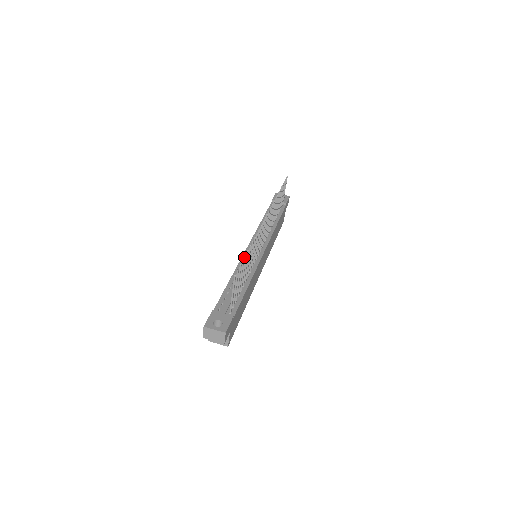
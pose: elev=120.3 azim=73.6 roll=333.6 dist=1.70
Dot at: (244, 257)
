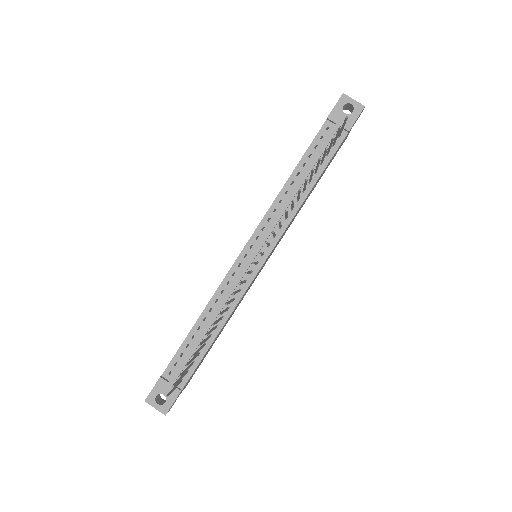
Dot at: (230, 275)
